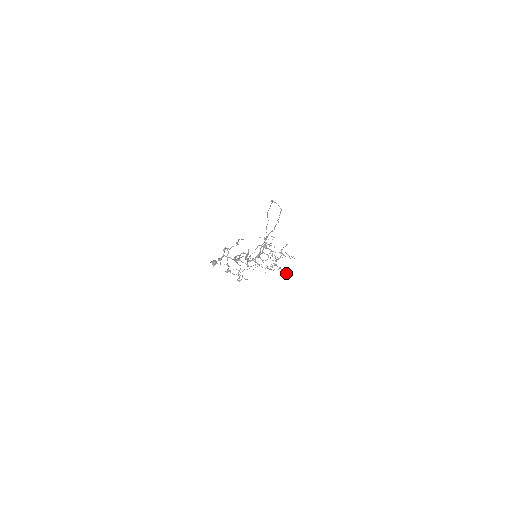
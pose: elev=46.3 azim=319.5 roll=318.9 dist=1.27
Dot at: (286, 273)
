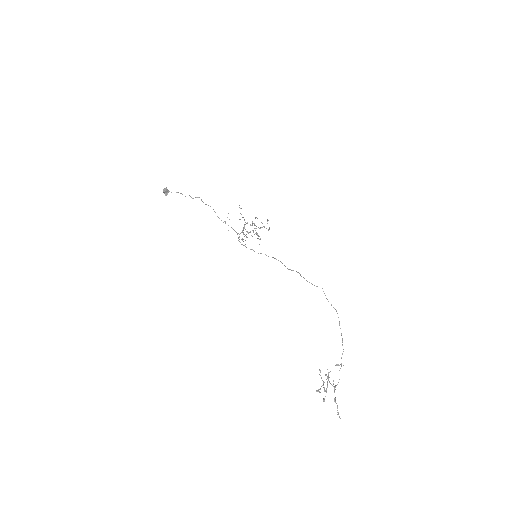
Dot at: occluded
